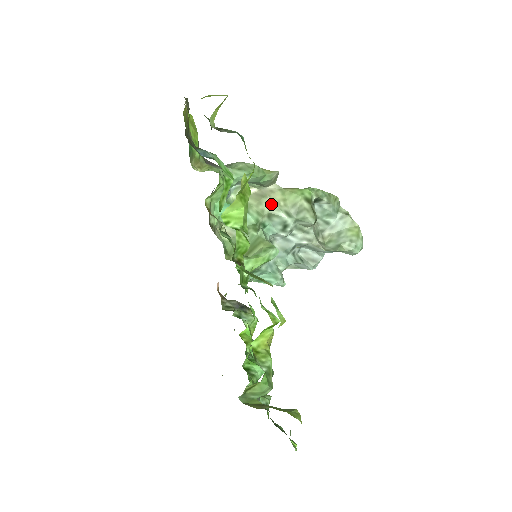
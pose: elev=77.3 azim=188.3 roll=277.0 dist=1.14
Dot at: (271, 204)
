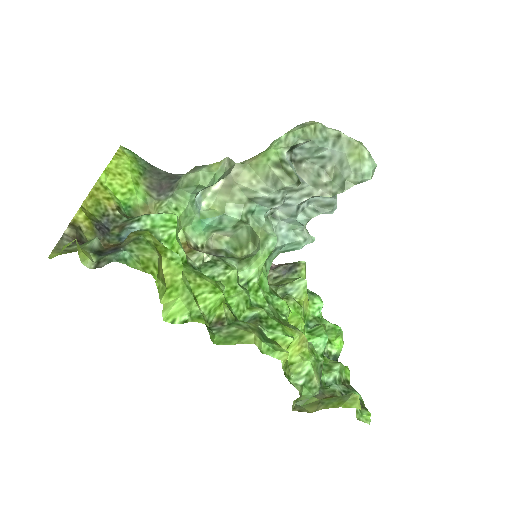
Dot at: (244, 189)
